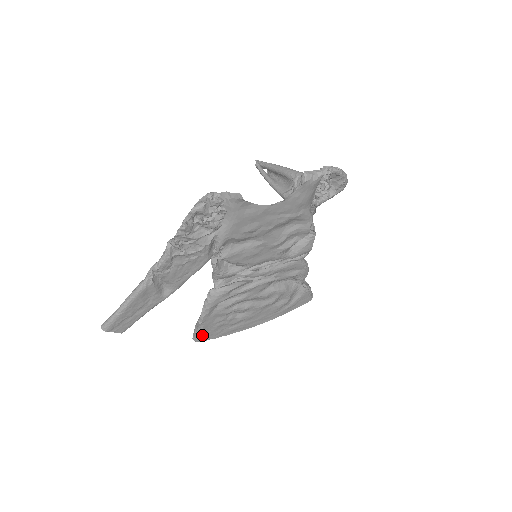
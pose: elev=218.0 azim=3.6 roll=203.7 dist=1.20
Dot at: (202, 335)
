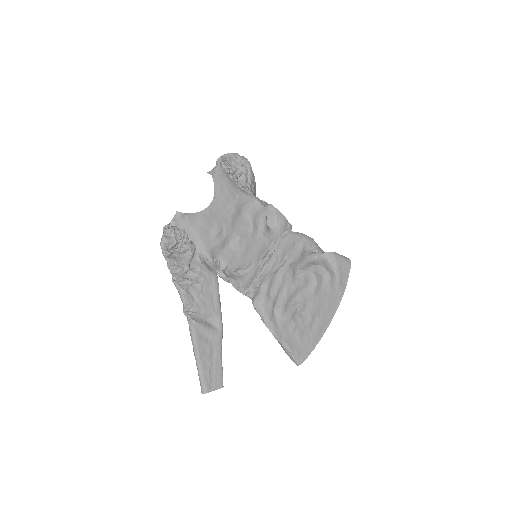
Dot at: (296, 353)
